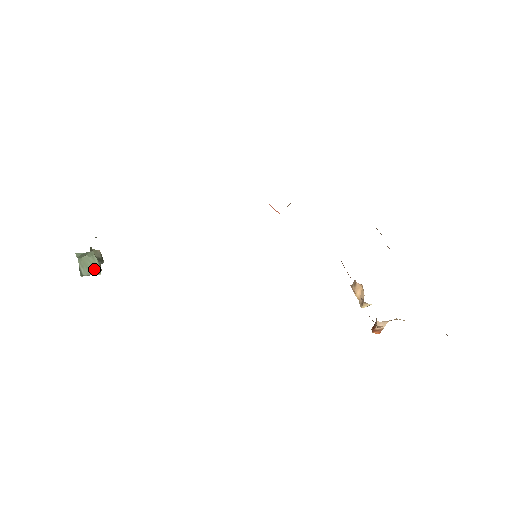
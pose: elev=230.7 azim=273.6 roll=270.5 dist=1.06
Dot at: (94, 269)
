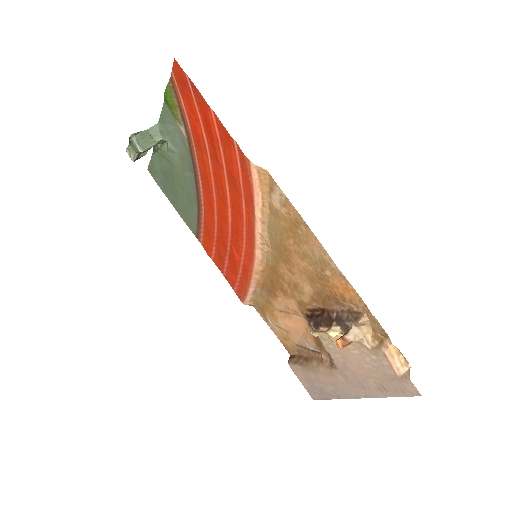
Dot at: (144, 145)
